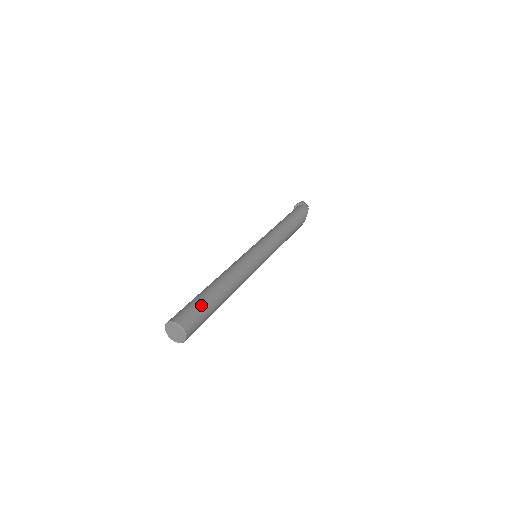
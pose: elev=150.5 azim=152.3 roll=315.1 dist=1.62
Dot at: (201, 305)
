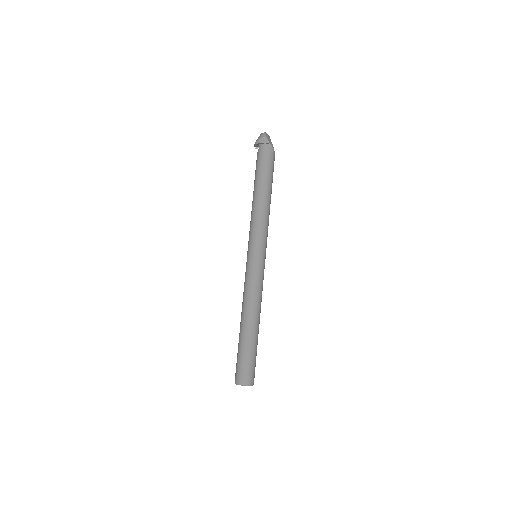
Dot at: (253, 357)
